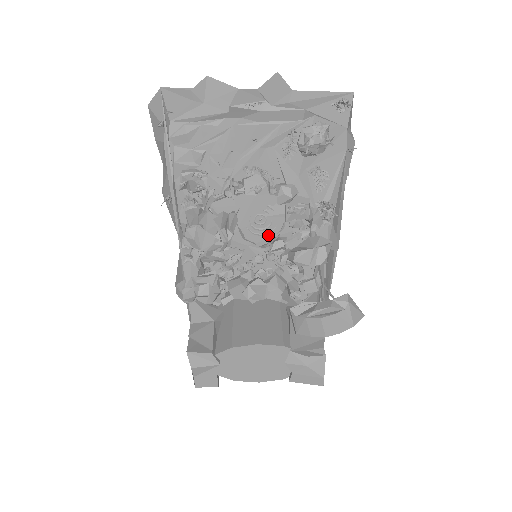
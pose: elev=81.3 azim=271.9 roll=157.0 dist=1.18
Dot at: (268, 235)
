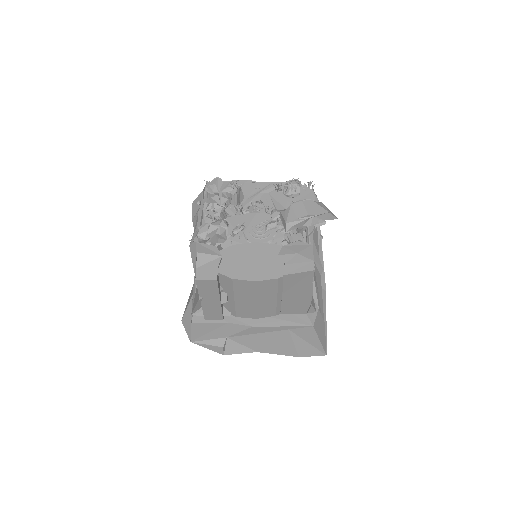
Dot at: (265, 239)
